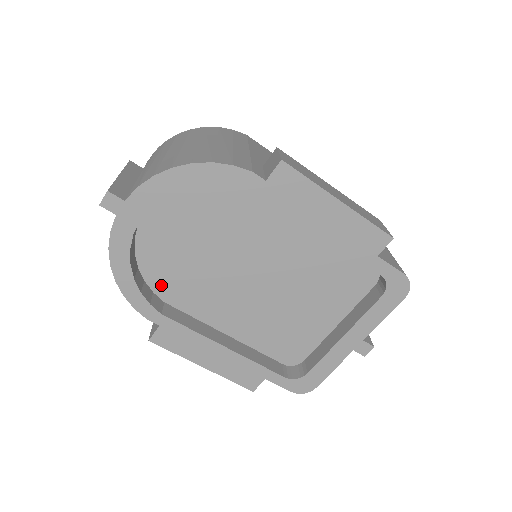
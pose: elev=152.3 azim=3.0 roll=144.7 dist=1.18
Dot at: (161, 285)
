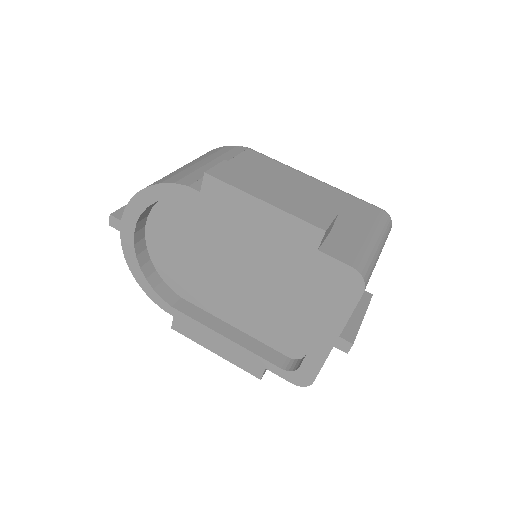
Dot at: (174, 283)
